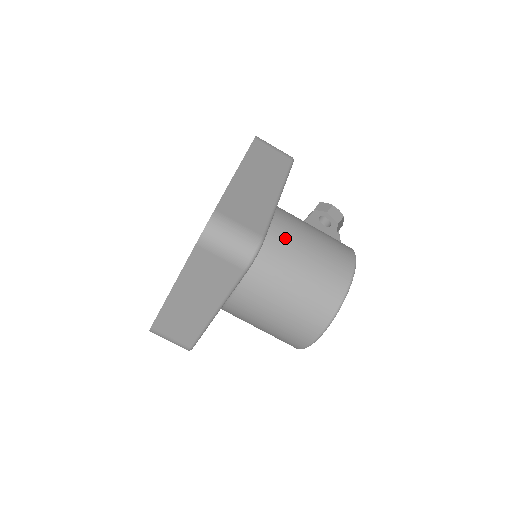
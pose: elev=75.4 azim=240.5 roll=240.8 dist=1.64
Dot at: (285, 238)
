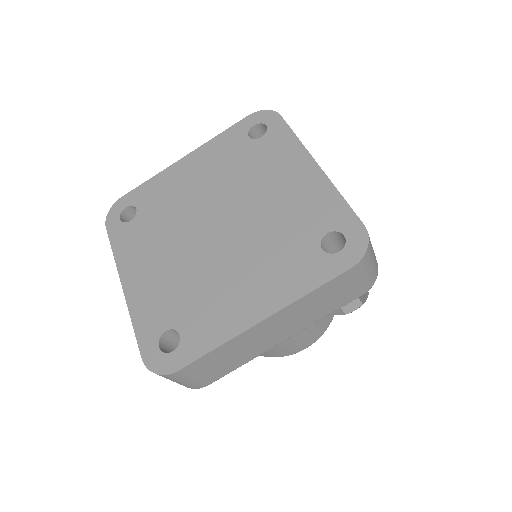
Dot at: occluded
